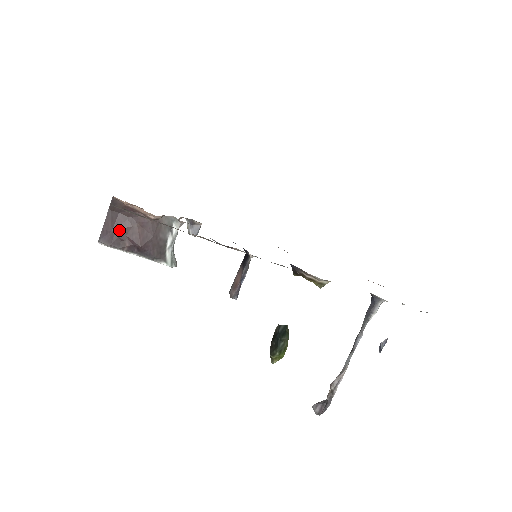
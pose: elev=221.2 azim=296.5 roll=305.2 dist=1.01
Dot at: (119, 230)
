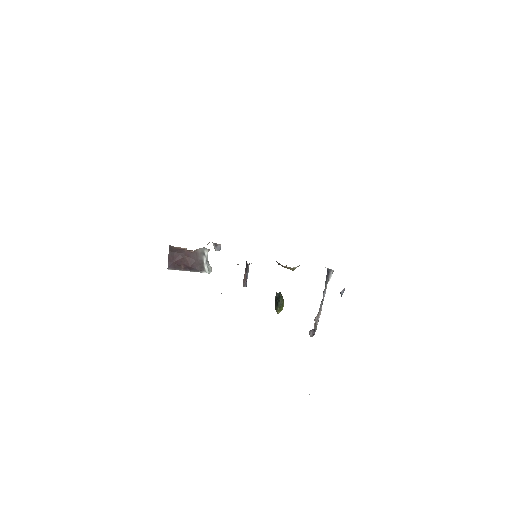
Dot at: (177, 261)
